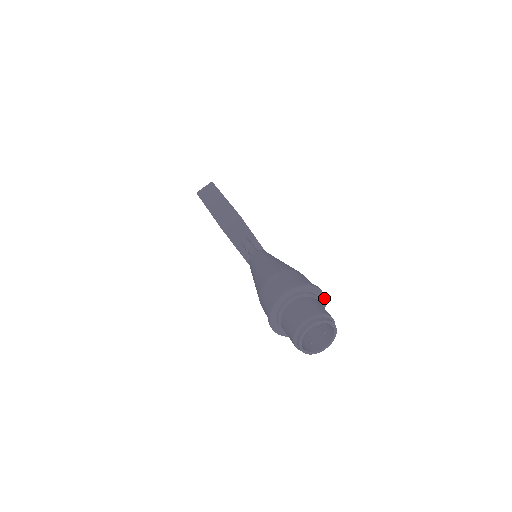
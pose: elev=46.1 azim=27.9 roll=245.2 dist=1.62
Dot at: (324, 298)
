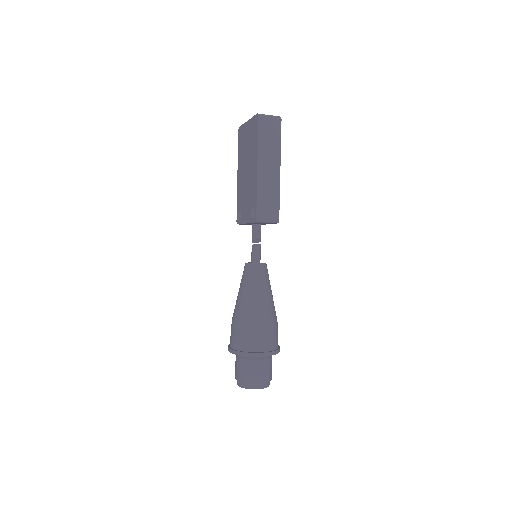
Dot at: occluded
